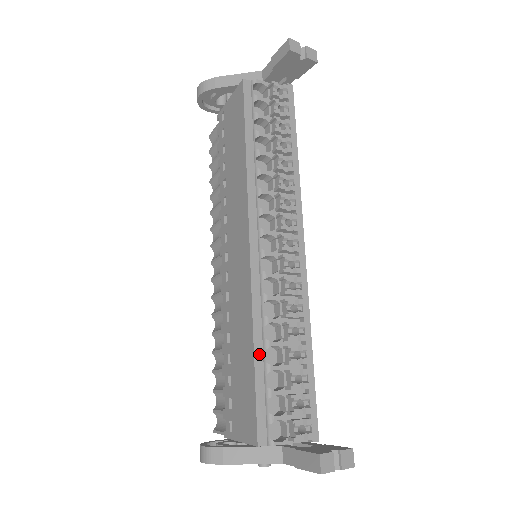
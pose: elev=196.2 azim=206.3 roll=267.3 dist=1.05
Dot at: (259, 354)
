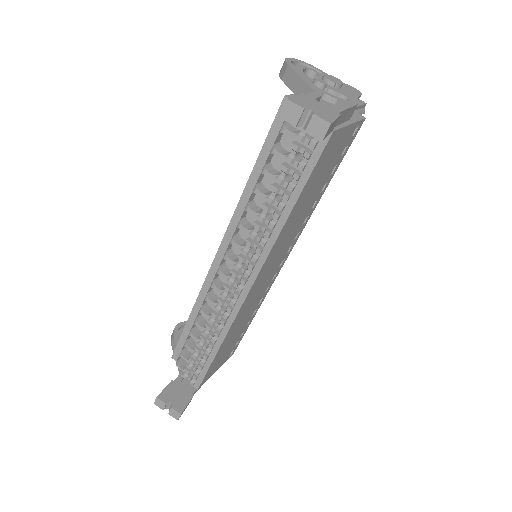
Dot at: (191, 322)
